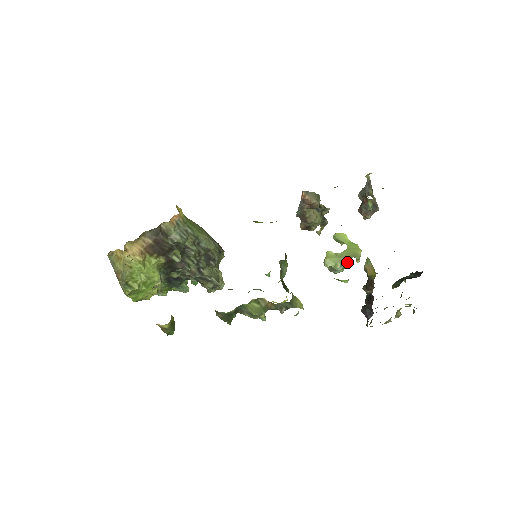
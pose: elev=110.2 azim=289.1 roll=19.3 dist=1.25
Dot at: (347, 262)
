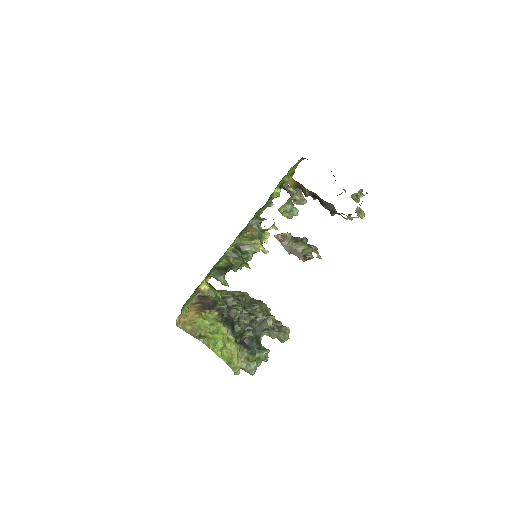
Dot at: (292, 202)
